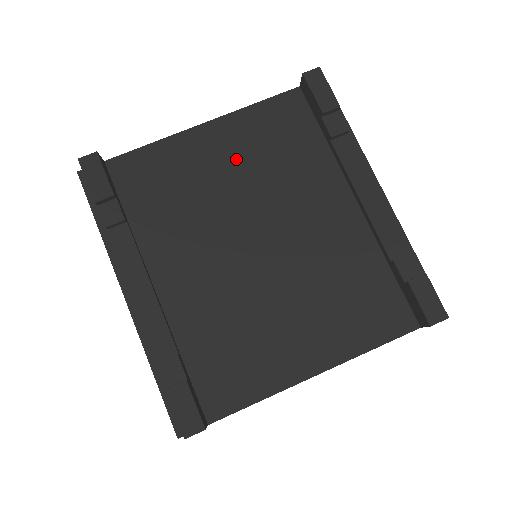
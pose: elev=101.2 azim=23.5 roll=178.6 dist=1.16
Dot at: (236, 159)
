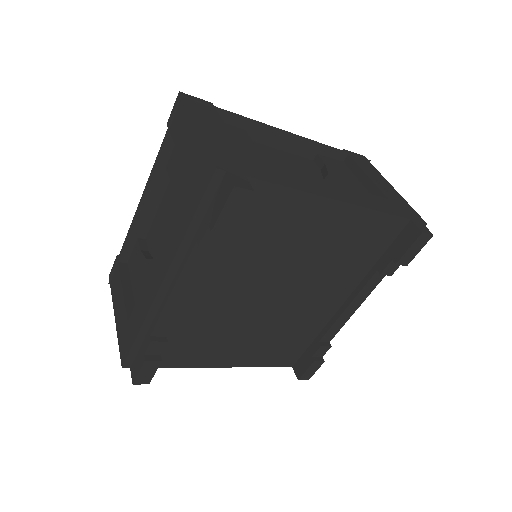
Dot at: (324, 241)
